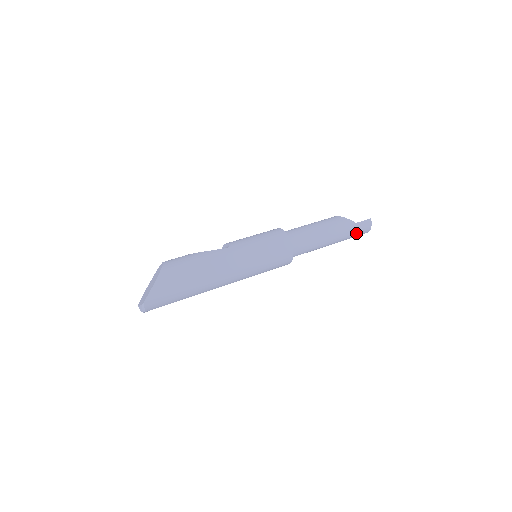
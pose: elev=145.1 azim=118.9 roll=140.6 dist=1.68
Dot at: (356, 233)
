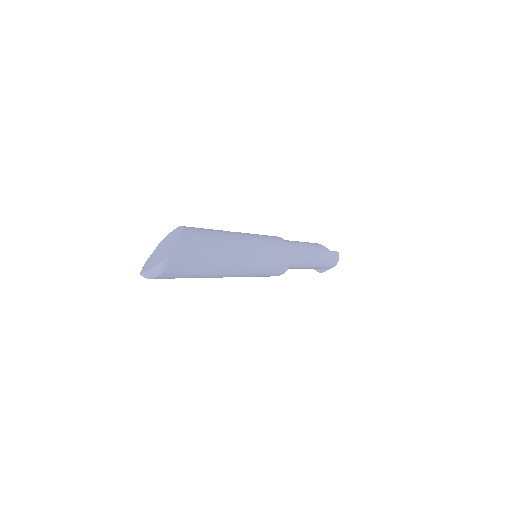
Dot at: (329, 262)
